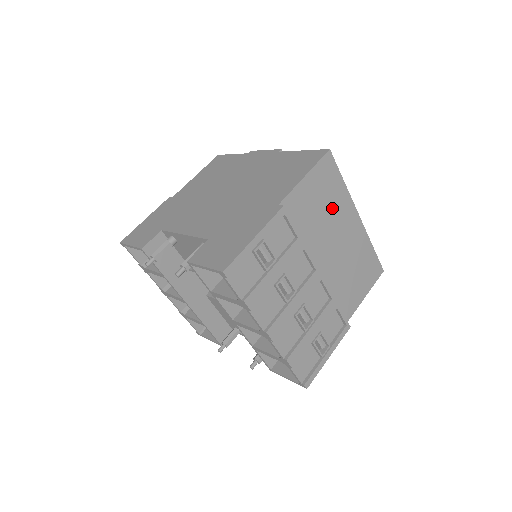
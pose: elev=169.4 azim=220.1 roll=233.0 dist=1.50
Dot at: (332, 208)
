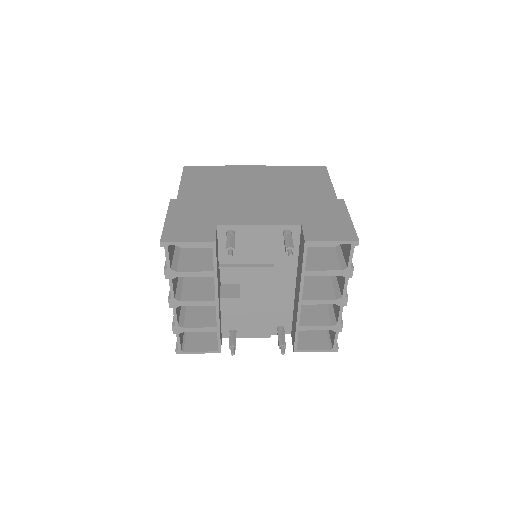
Dot at: occluded
